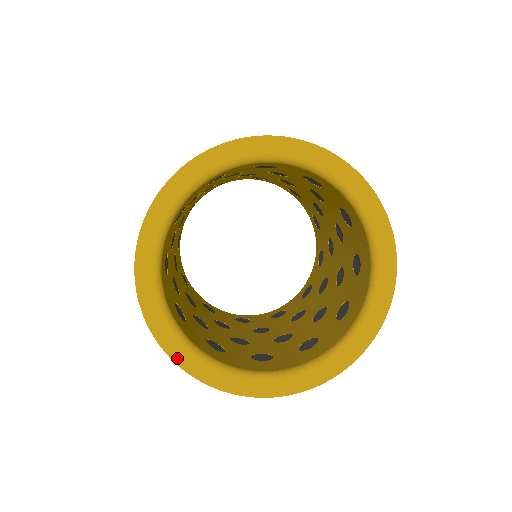
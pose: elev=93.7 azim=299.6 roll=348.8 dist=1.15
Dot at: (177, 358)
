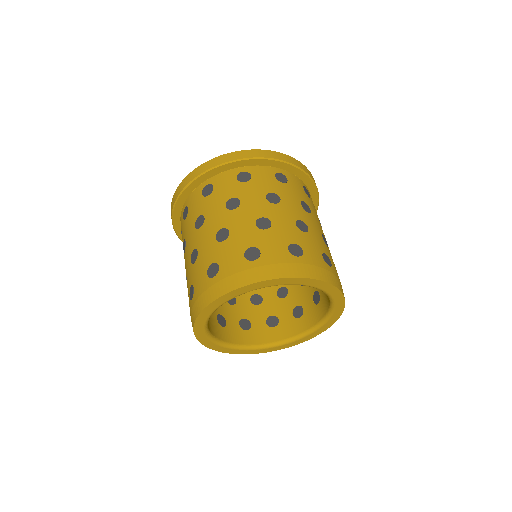
Dot at: (206, 344)
